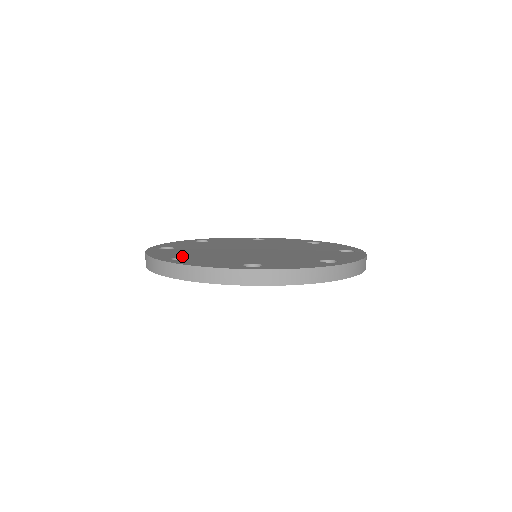
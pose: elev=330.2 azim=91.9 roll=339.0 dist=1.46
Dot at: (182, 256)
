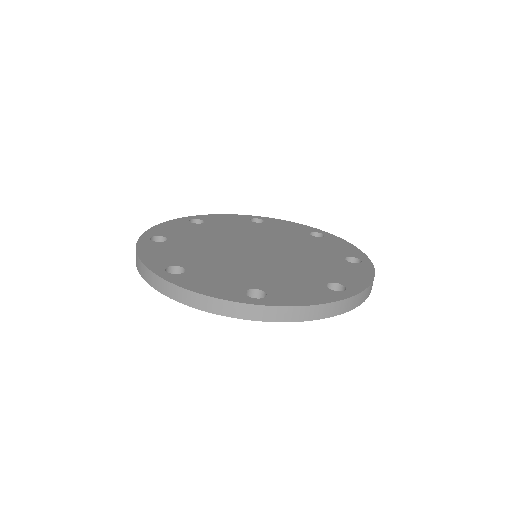
Dot at: (170, 236)
